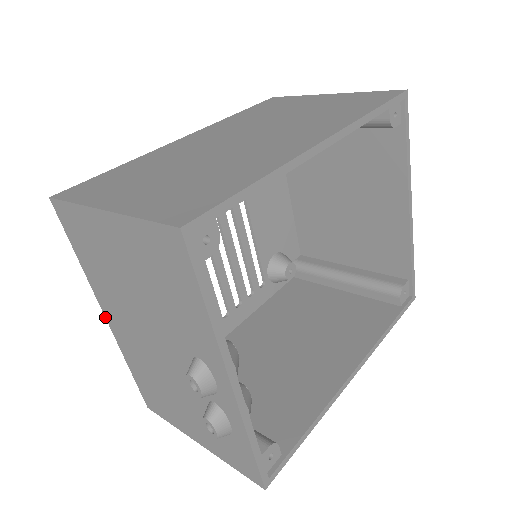
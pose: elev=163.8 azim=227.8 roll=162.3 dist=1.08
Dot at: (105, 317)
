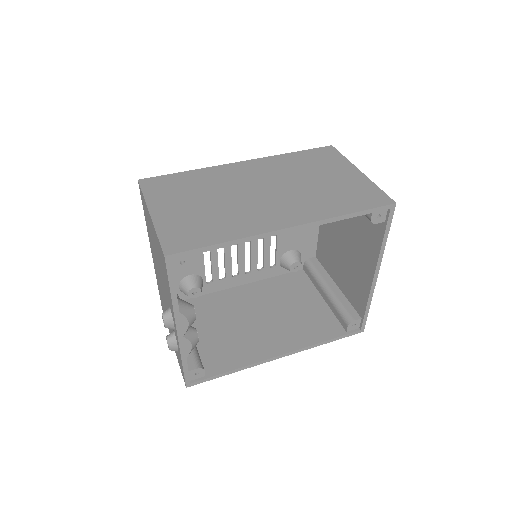
Dot at: occluded
